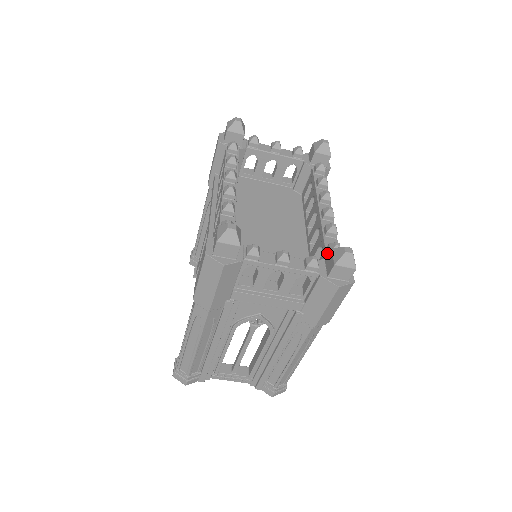
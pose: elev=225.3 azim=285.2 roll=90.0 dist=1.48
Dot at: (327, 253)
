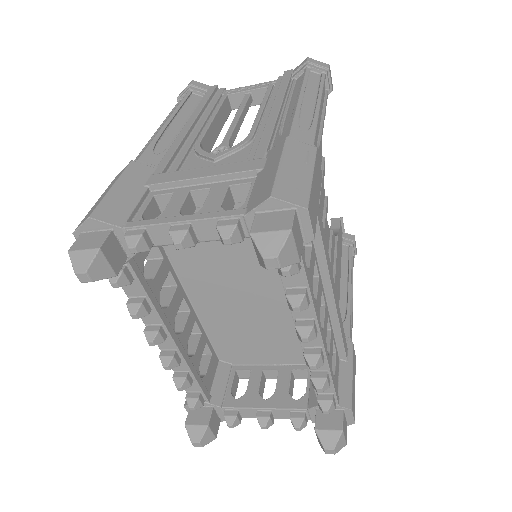
Dot at: occluded
